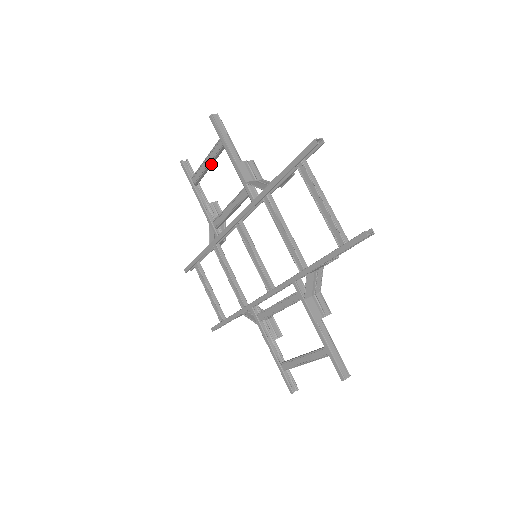
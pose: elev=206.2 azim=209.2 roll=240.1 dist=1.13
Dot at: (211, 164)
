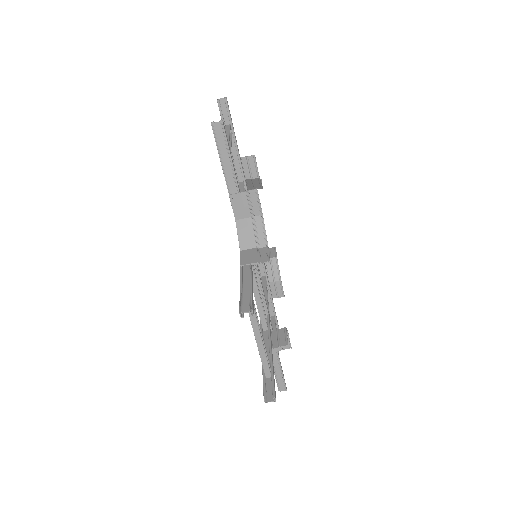
Dot at: occluded
